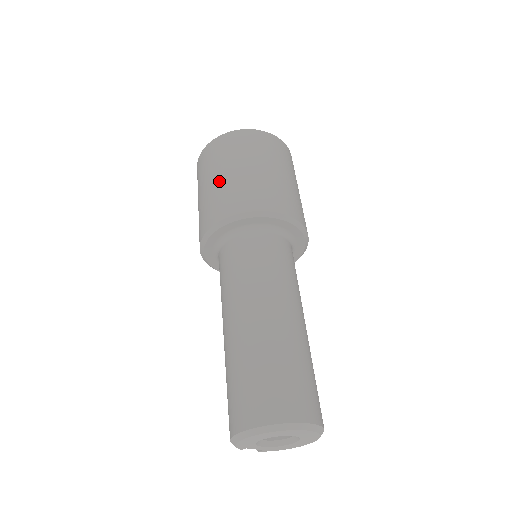
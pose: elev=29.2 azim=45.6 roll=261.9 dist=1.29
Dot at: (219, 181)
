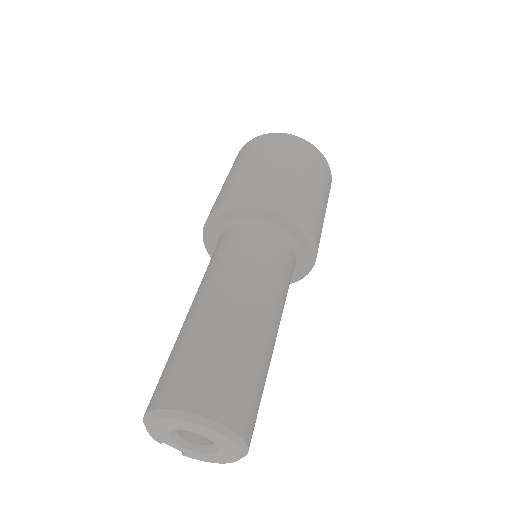
Dot at: (235, 175)
